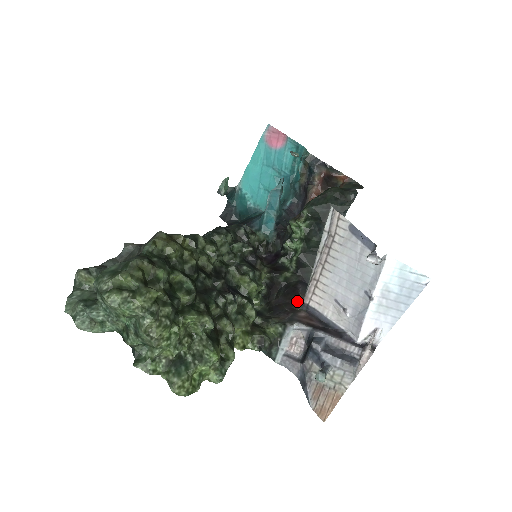
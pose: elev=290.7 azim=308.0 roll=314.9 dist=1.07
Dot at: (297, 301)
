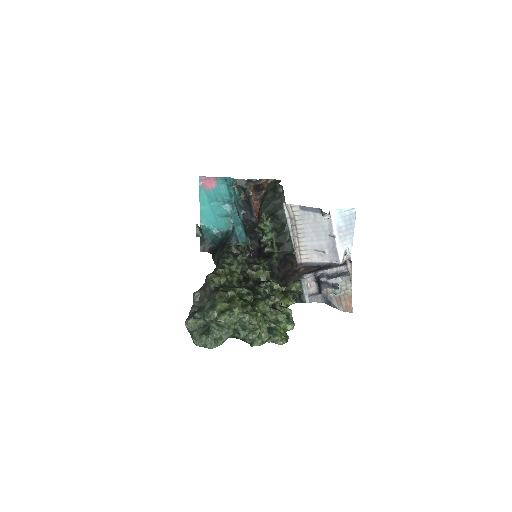
Dot at: (293, 265)
